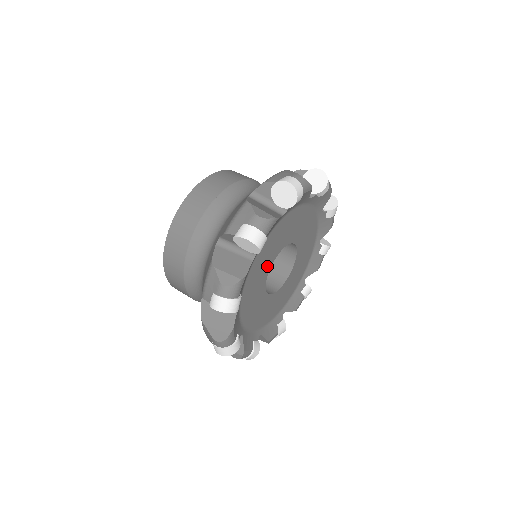
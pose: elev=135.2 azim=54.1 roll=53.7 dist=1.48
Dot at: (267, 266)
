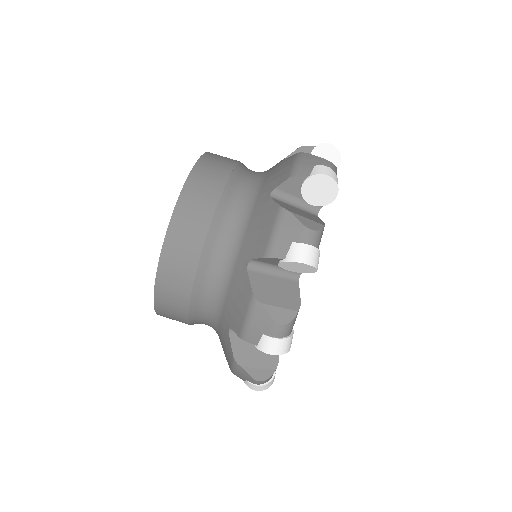
Dot at: occluded
